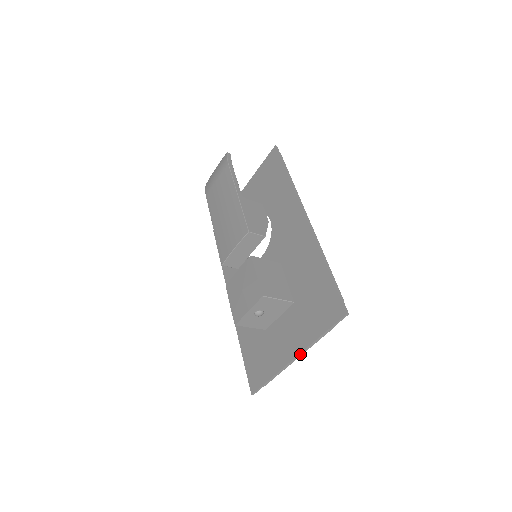
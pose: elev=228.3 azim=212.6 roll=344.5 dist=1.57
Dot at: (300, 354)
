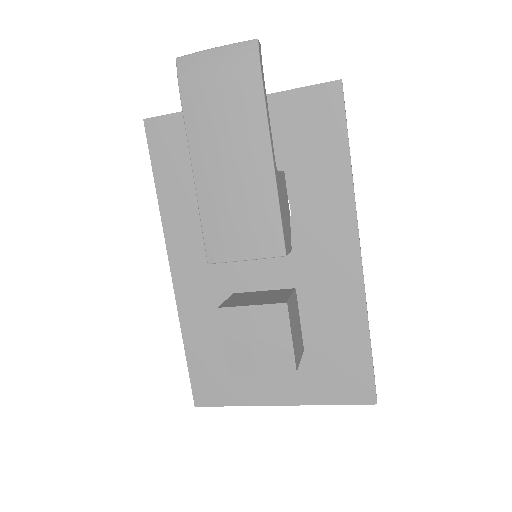
Dot at: (291, 404)
